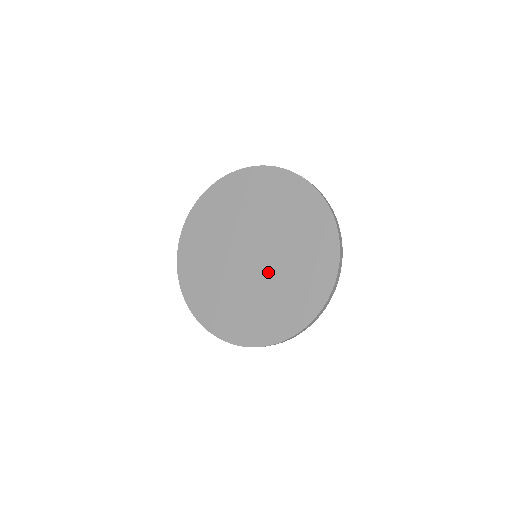
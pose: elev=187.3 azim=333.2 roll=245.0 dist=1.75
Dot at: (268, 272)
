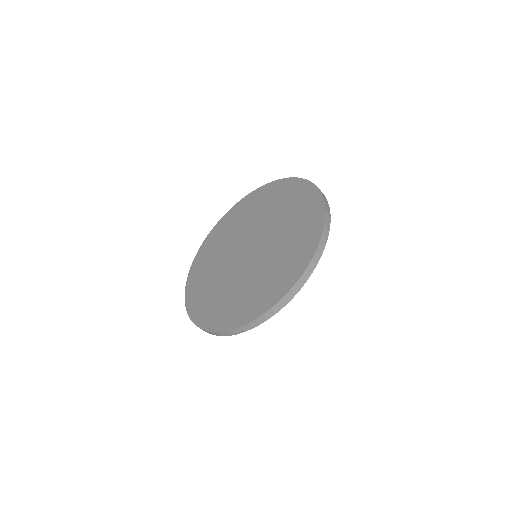
Dot at: (255, 263)
